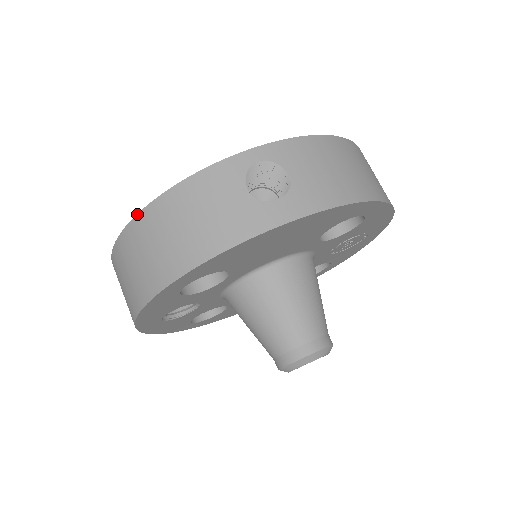
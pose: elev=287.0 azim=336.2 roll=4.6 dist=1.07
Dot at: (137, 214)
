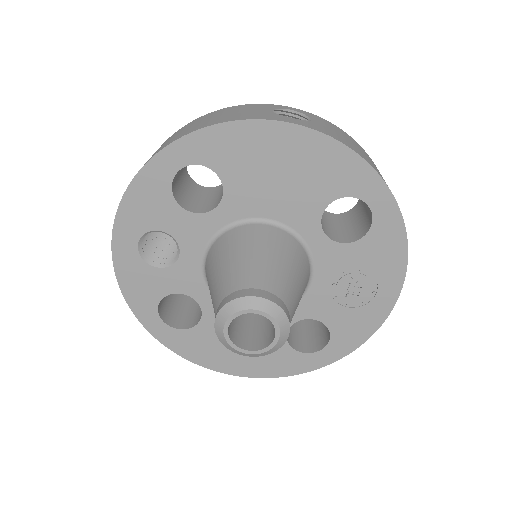
Dot at: occluded
